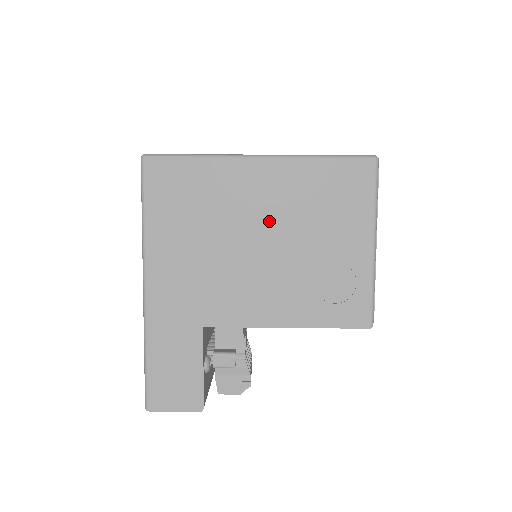
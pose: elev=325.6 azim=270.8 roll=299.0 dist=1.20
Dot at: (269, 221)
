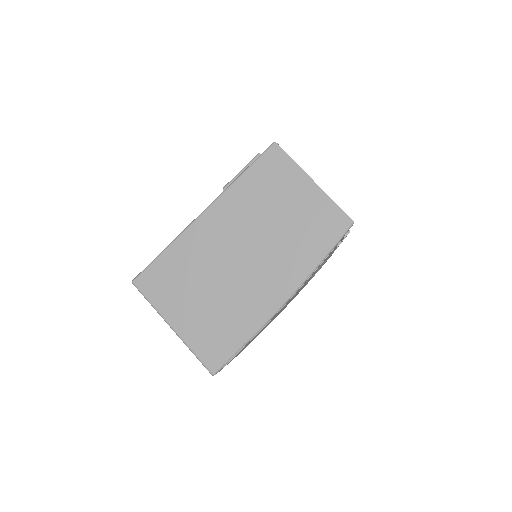
Dot at: occluded
